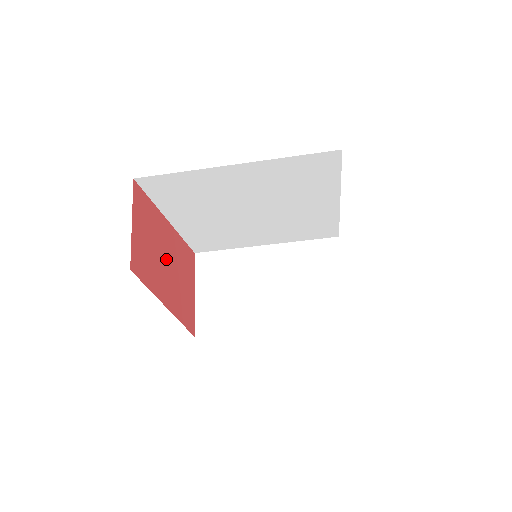
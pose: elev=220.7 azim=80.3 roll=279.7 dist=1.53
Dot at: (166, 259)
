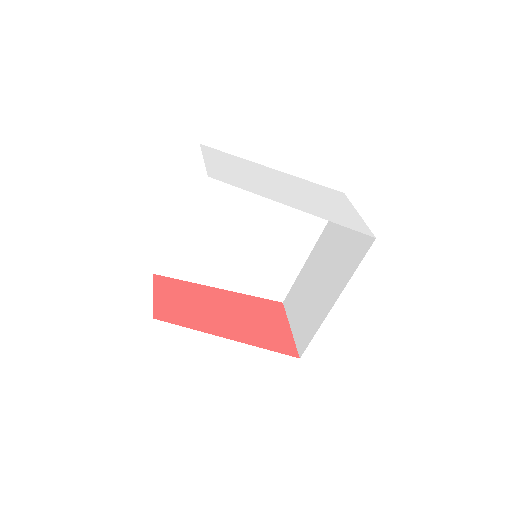
Dot at: (219, 310)
